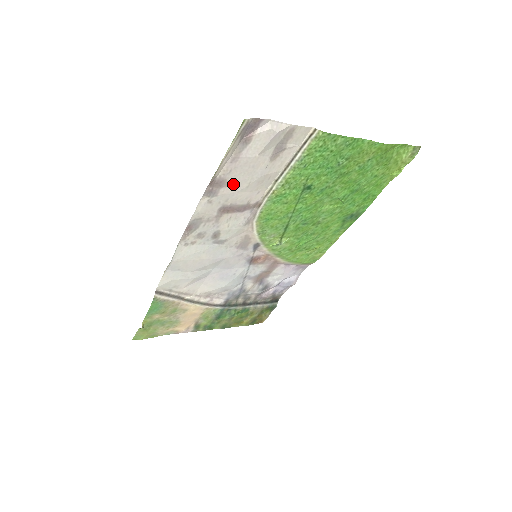
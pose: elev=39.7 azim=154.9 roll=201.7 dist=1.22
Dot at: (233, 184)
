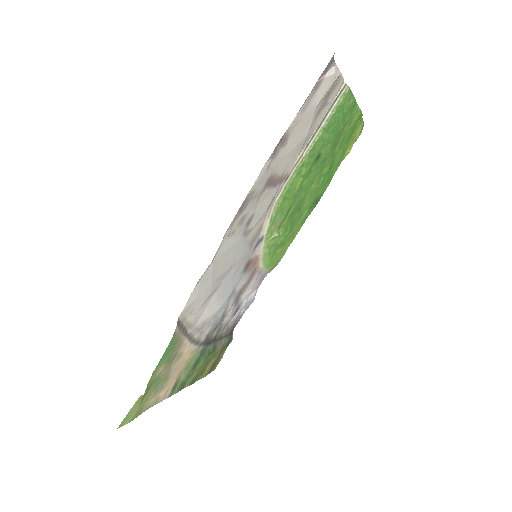
Dot at: (289, 143)
